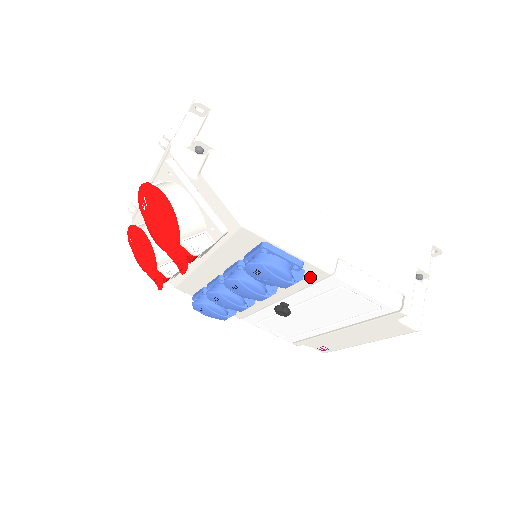
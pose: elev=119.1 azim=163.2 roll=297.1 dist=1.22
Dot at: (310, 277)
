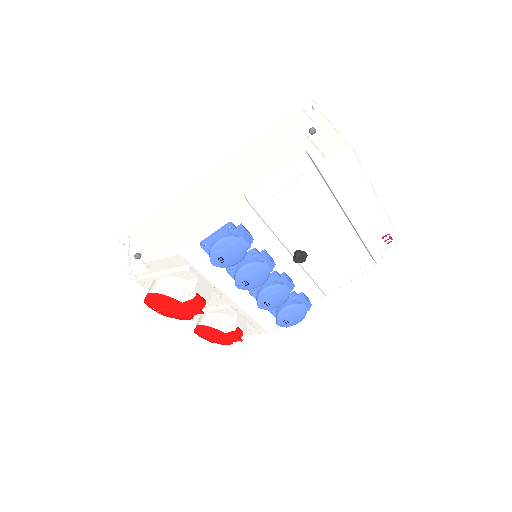
Dot at: (253, 222)
